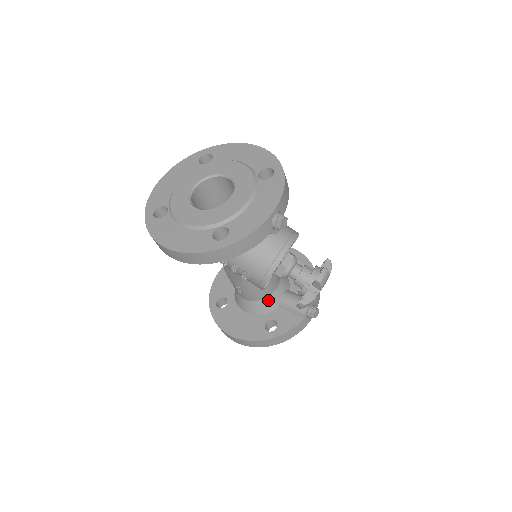
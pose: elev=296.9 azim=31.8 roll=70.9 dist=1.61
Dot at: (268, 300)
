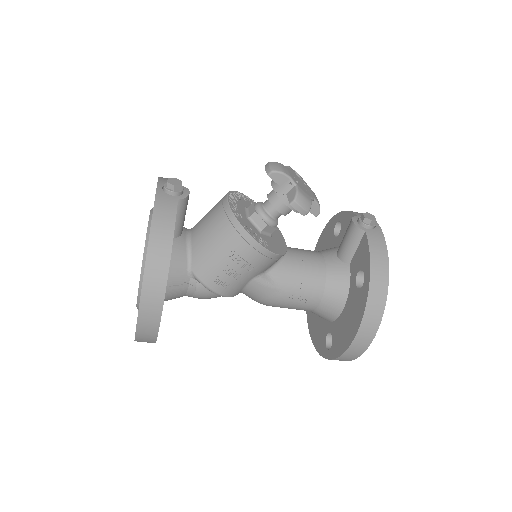
Dot at: (331, 273)
